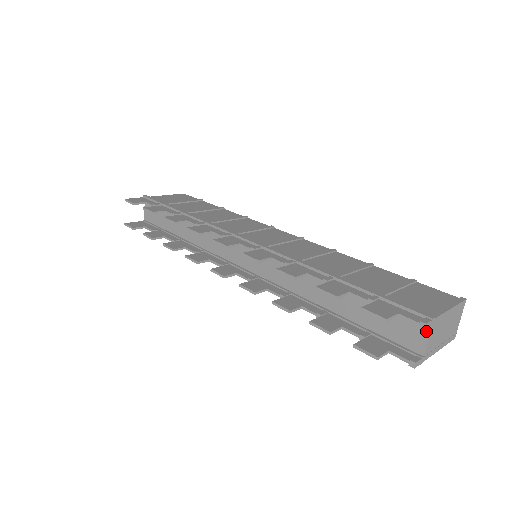
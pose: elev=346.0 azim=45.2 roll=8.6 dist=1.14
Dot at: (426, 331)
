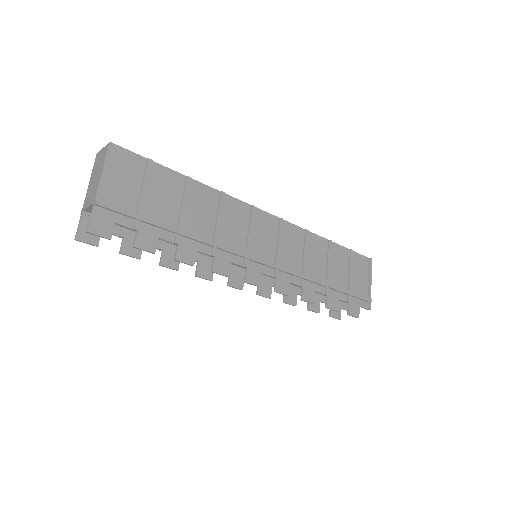
Dot at: occluded
